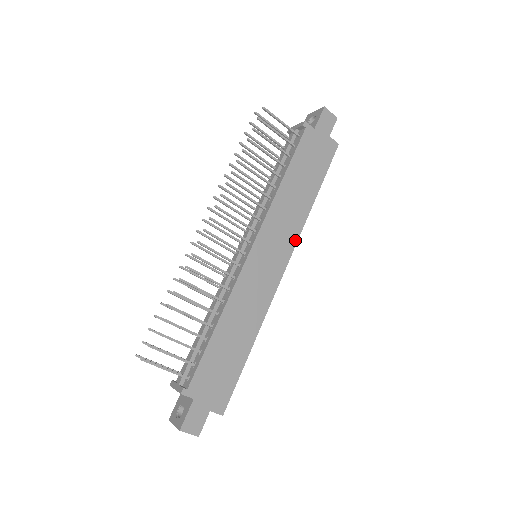
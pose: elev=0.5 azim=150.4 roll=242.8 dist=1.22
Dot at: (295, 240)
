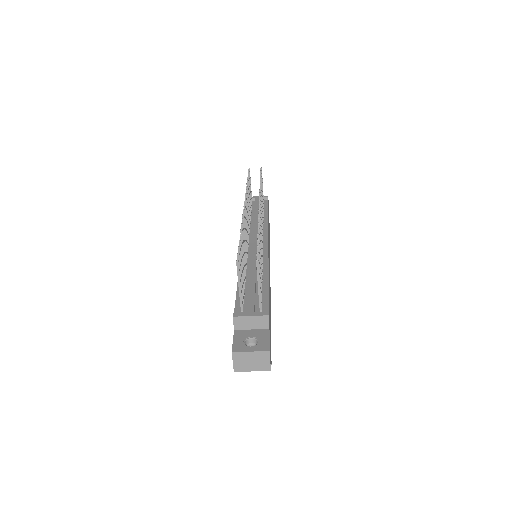
Dot at: occluded
